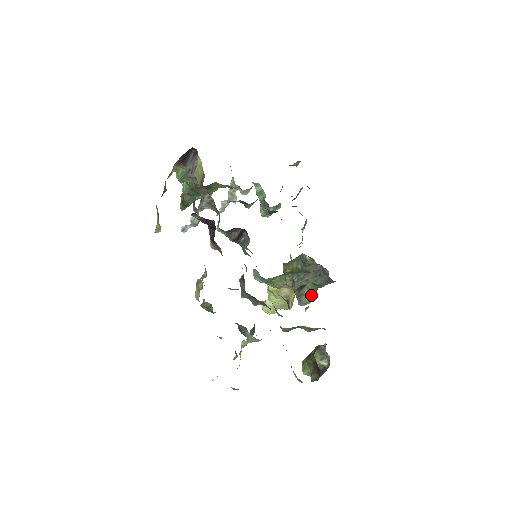
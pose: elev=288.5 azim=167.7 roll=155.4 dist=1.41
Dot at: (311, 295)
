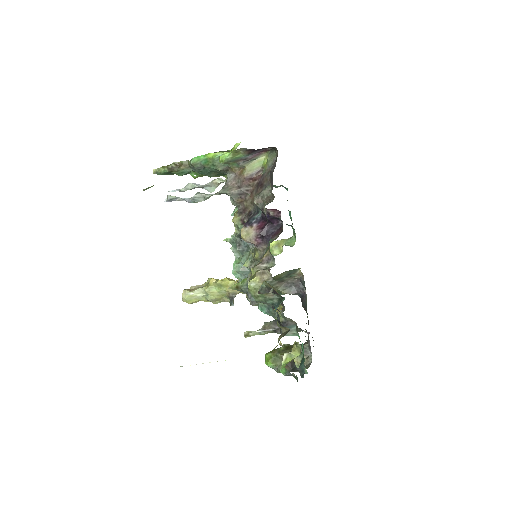
Dot at: occluded
